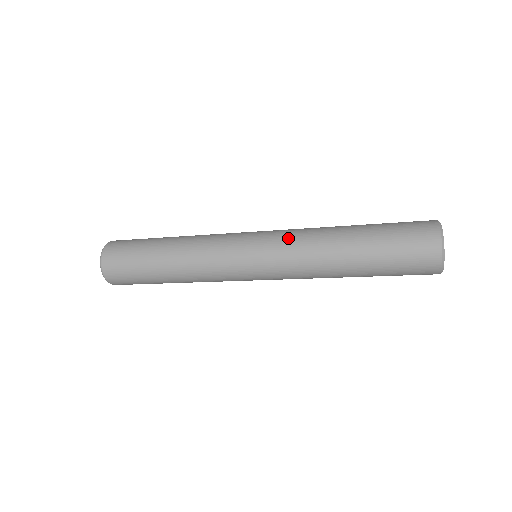
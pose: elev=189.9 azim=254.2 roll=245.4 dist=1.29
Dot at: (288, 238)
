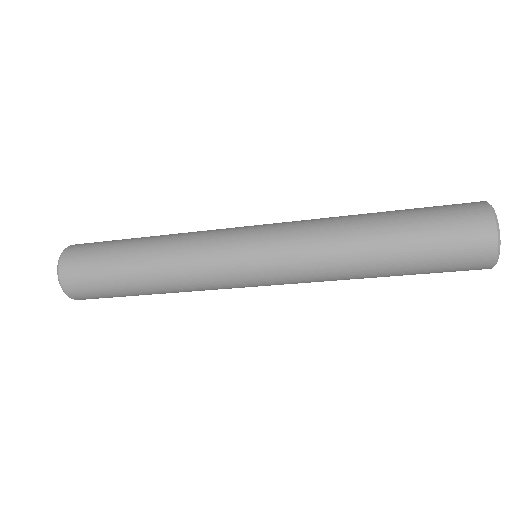
Dot at: occluded
